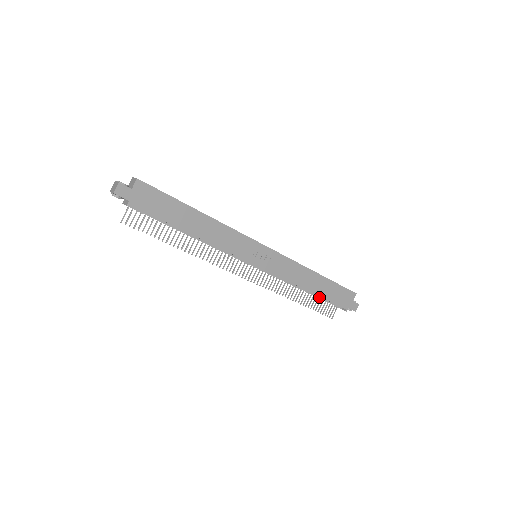
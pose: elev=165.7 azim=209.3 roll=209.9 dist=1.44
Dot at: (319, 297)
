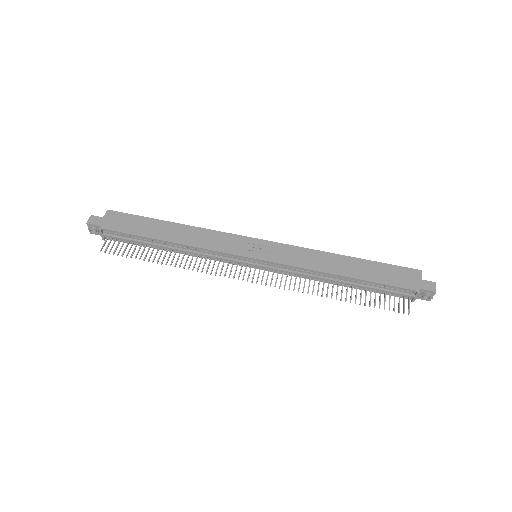
Dot at: (367, 286)
